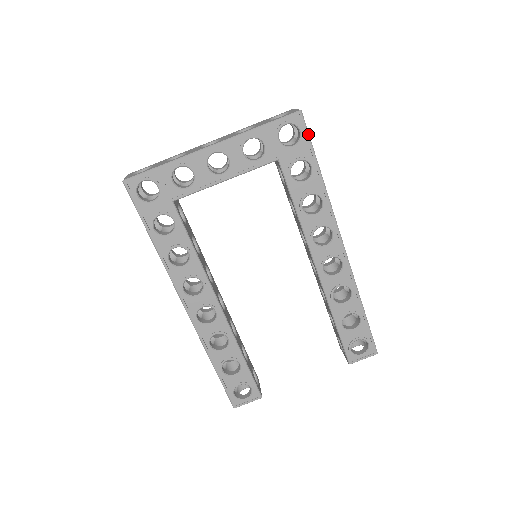
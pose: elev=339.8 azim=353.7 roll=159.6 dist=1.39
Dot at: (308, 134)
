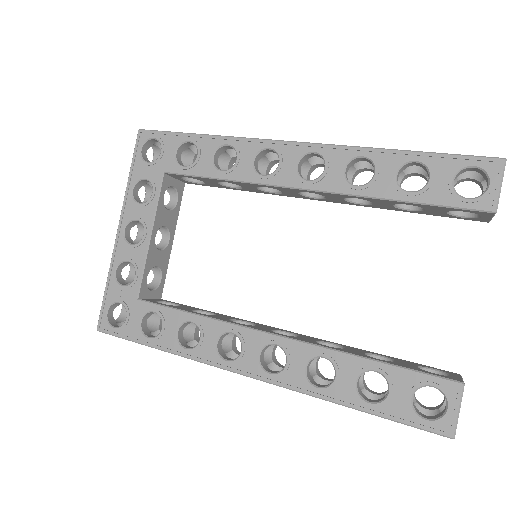
Dot at: (160, 132)
